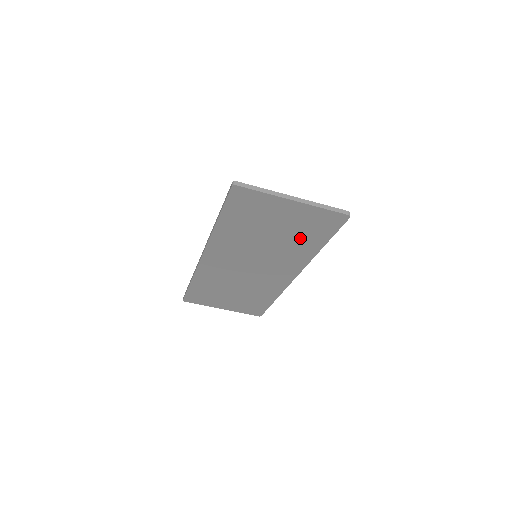
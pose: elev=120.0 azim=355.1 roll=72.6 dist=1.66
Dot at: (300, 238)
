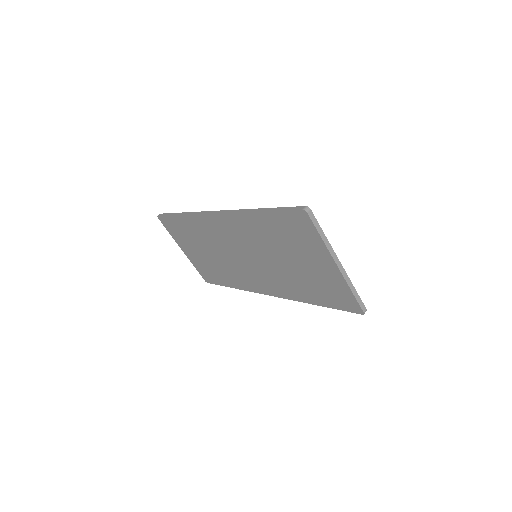
Dot at: (307, 284)
